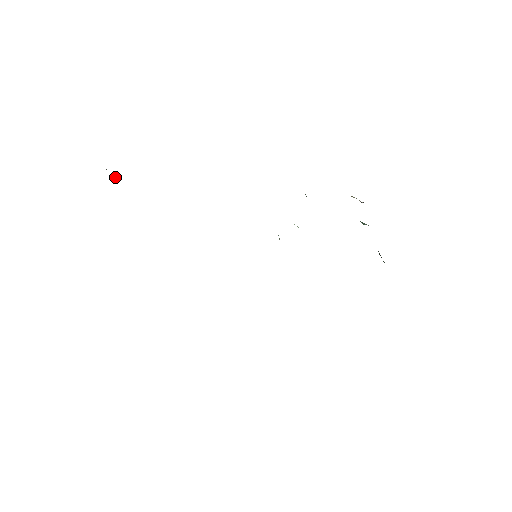
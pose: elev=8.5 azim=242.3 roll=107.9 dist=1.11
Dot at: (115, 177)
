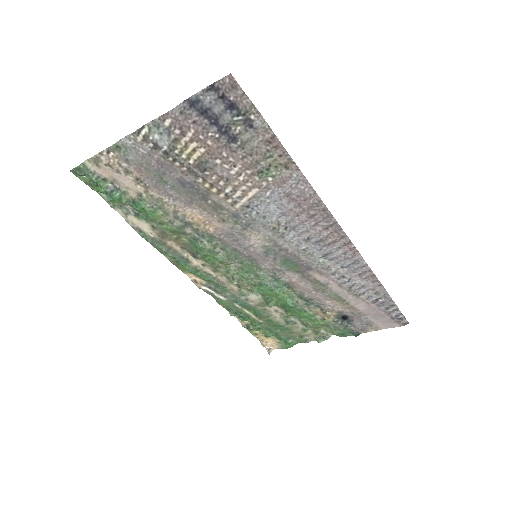
Dot at: (117, 191)
